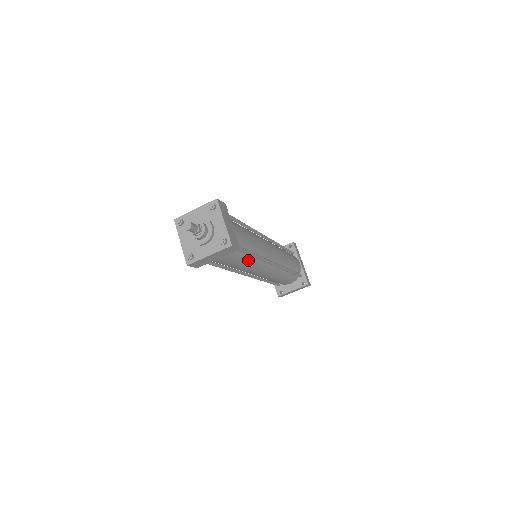
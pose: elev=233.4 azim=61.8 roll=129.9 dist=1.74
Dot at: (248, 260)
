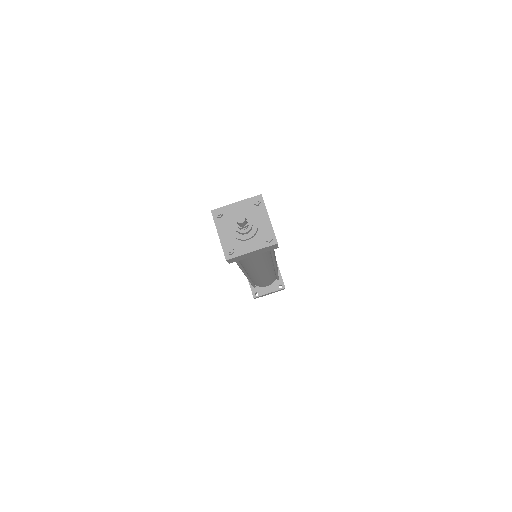
Dot at: (266, 259)
